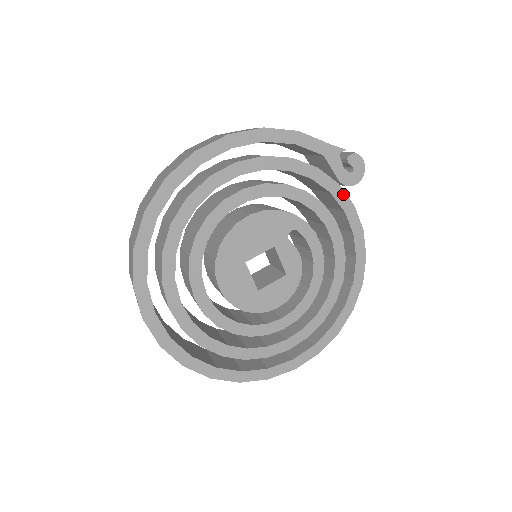
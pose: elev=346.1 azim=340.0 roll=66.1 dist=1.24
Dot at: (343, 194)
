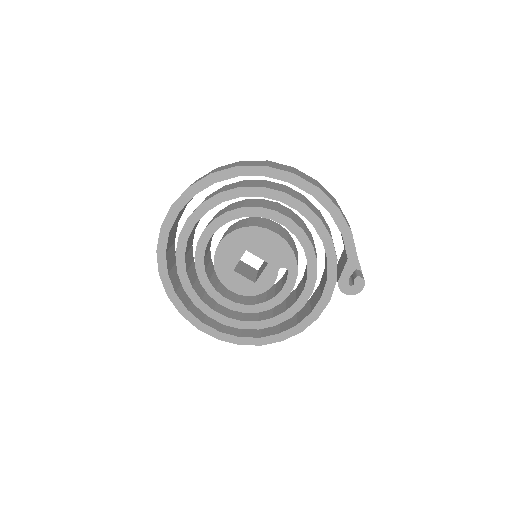
Dot at: (332, 288)
